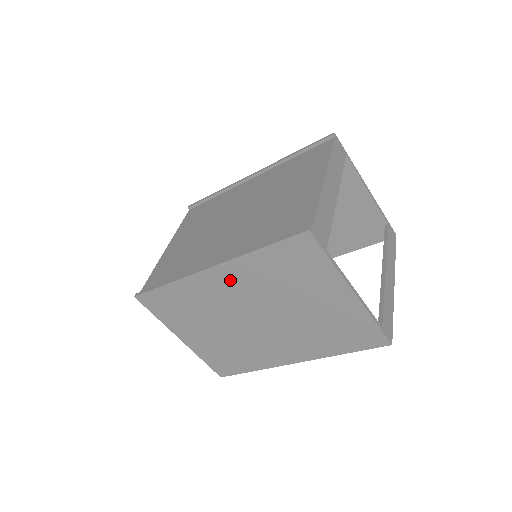
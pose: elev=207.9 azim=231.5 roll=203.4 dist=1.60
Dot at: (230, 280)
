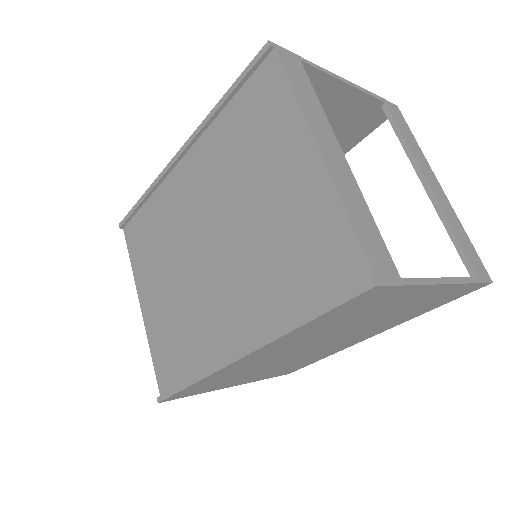
Dot at: (273, 350)
